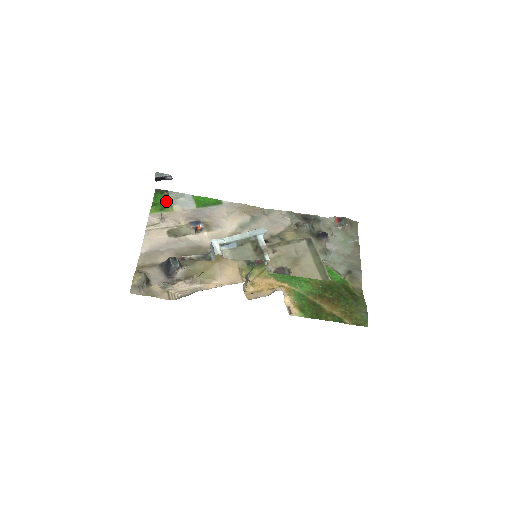
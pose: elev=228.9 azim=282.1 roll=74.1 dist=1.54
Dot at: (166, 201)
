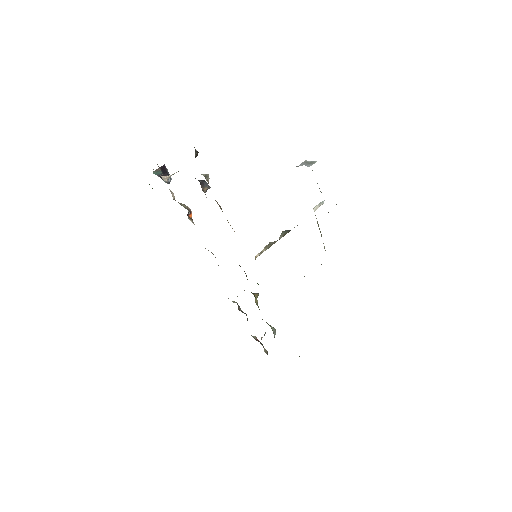
Dot at: occluded
